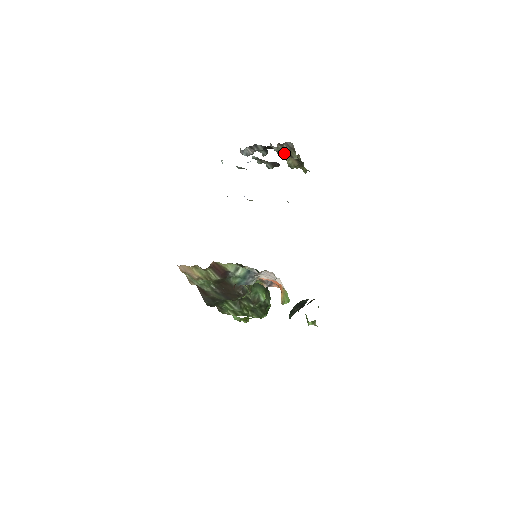
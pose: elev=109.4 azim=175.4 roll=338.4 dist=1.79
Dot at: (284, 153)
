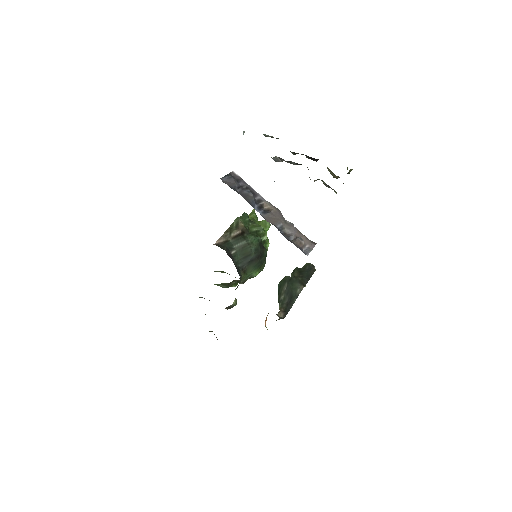
Dot at: (323, 181)
